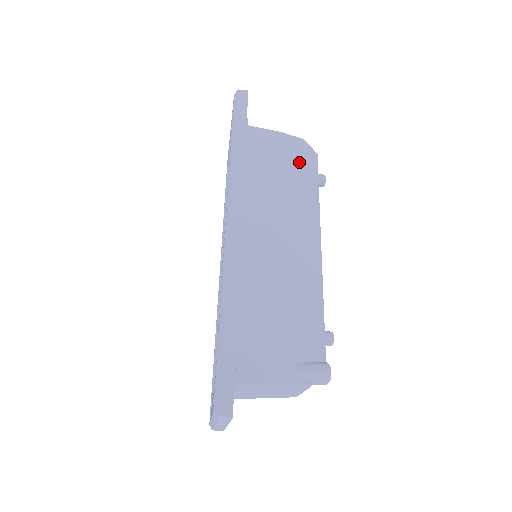
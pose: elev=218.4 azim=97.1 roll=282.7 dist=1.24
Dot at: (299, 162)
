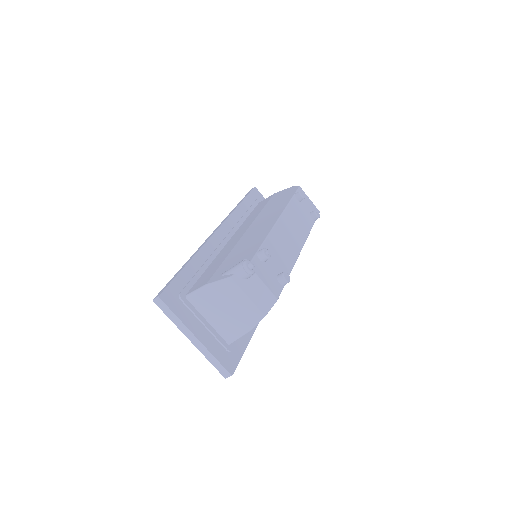
Dot at: (283, 196)
